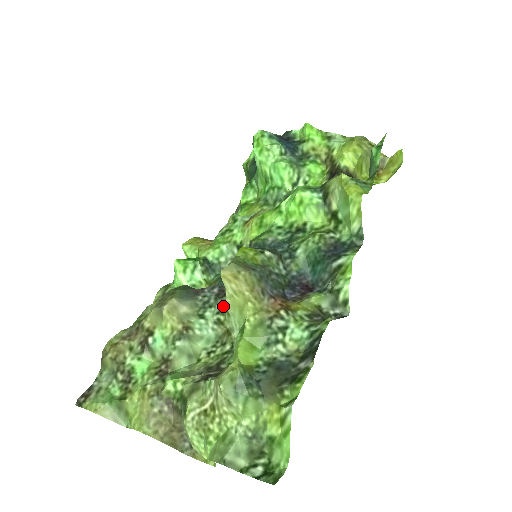
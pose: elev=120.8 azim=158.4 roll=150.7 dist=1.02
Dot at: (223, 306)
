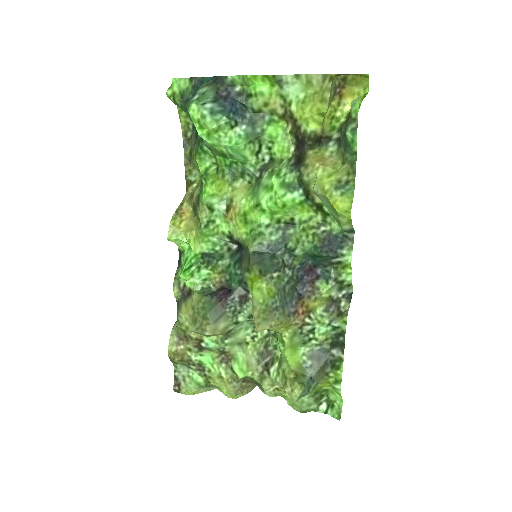
Dot at: (251, 313)
